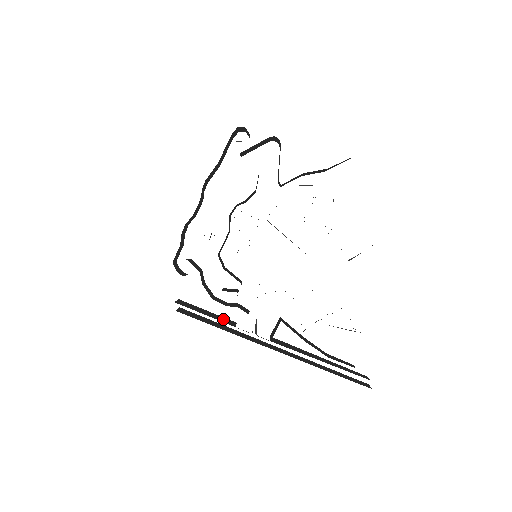
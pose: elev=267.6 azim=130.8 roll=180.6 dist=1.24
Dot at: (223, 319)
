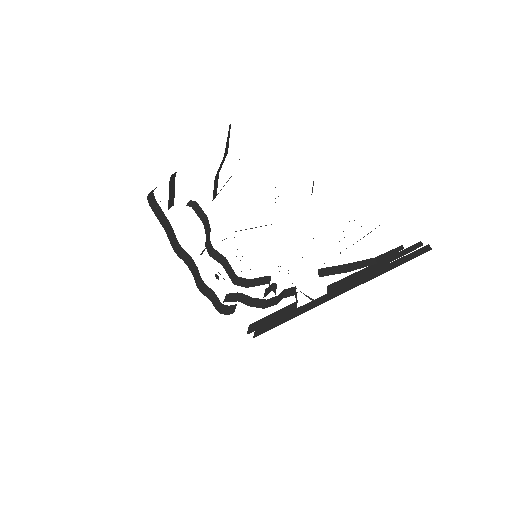
Dot at: (286, 310)
